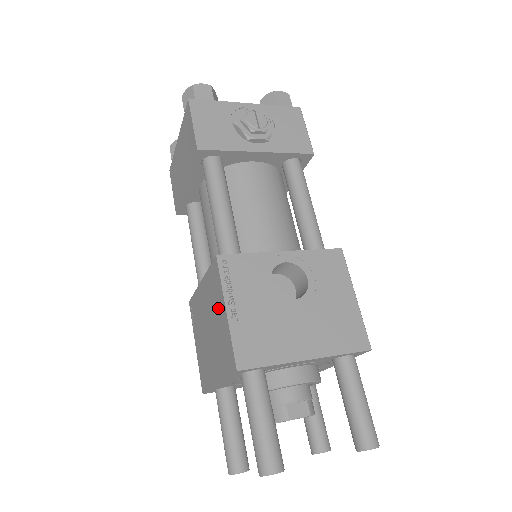
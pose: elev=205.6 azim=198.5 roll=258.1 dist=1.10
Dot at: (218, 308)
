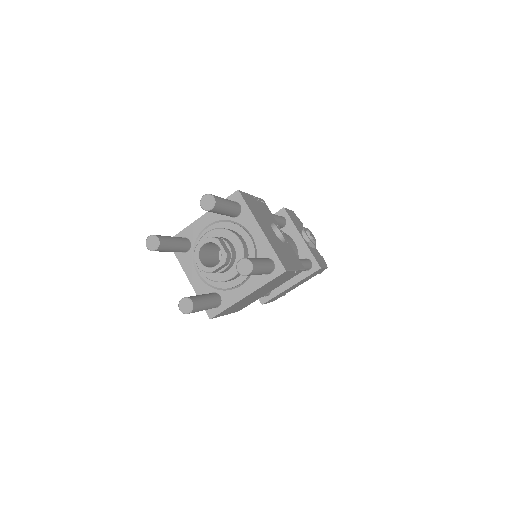
Dot at: occluded
